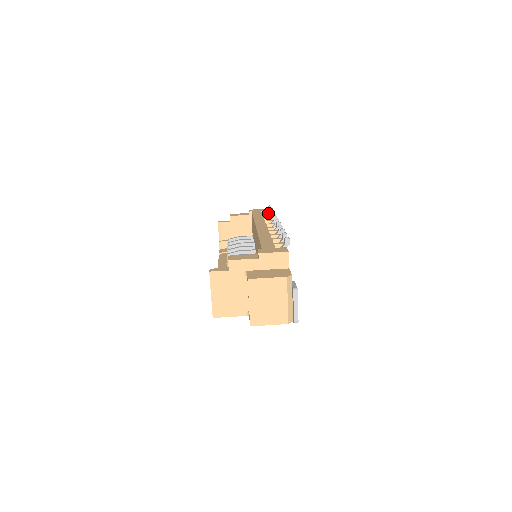
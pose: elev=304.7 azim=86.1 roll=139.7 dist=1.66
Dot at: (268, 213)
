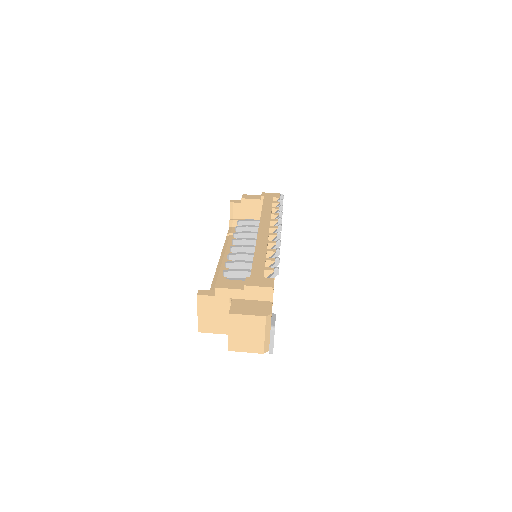
Dot at: (278, 204)
